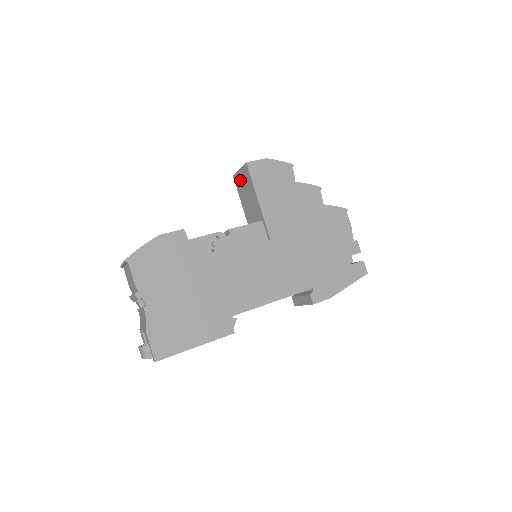
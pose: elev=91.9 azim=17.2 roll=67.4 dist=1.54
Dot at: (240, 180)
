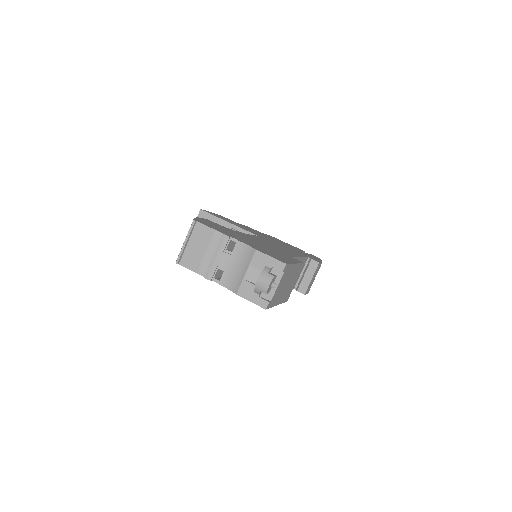
Dot at: occluded
